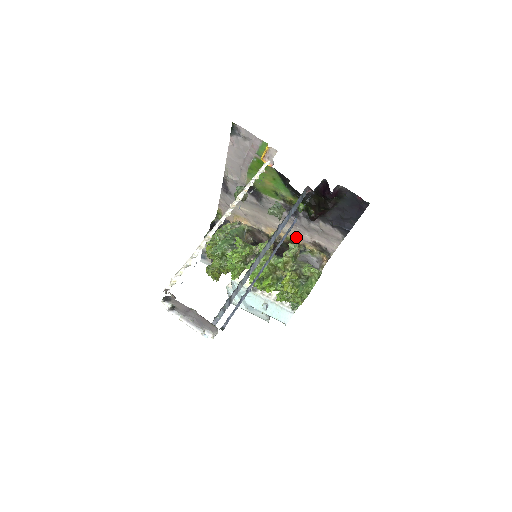
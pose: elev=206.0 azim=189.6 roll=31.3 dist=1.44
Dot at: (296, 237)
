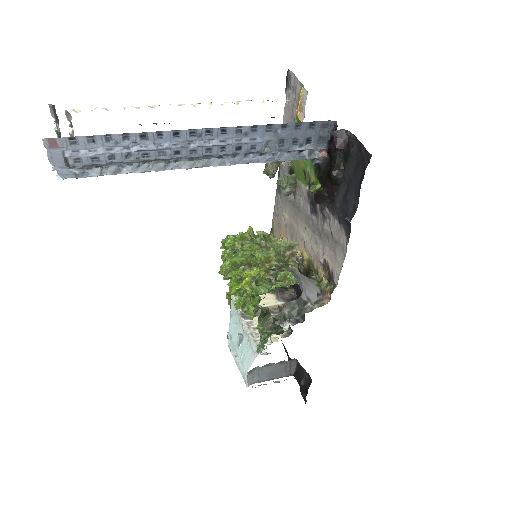
Dot at: (313, 256)
